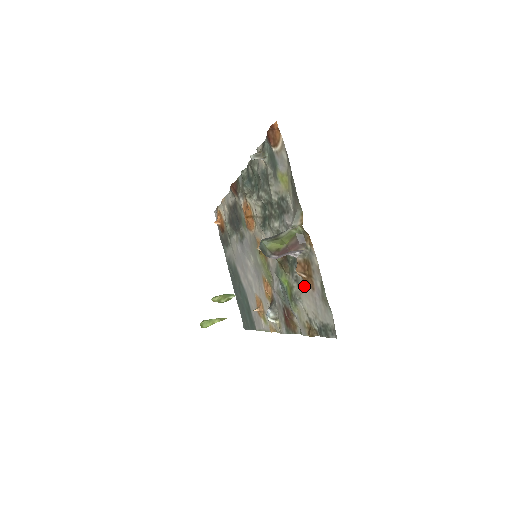
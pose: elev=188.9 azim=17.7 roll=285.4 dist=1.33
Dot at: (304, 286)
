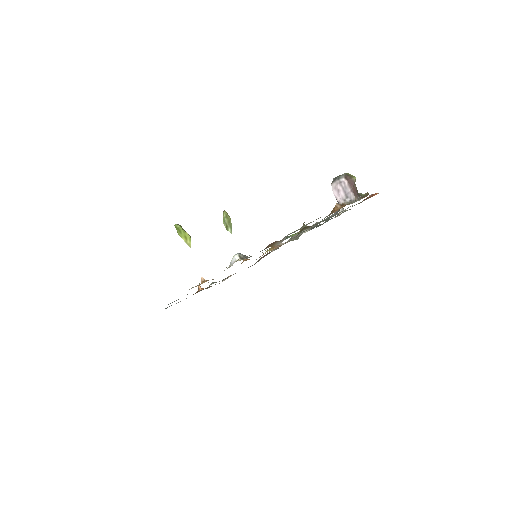
Dot at: occluded
